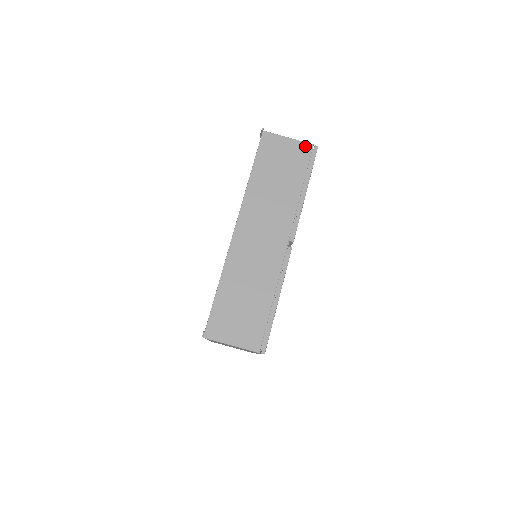
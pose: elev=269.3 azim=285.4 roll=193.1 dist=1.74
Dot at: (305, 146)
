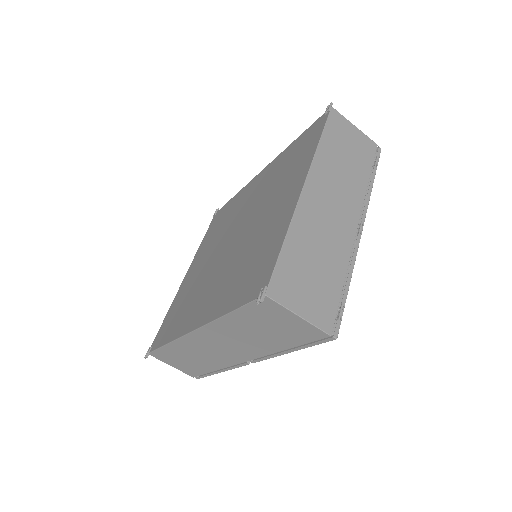
Dot at: (317, 332)
